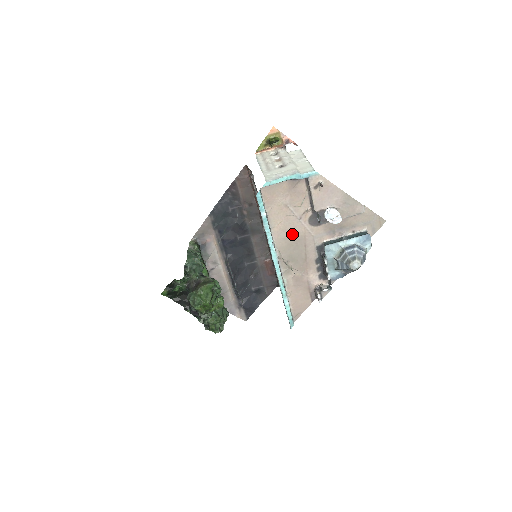
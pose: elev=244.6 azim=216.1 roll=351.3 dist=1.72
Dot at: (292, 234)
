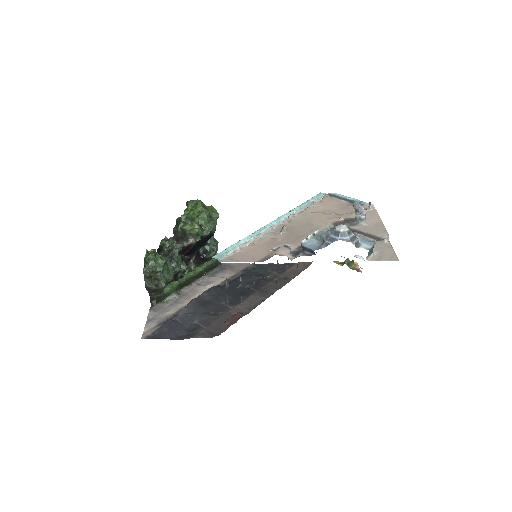
Dot at: (313, 221)
